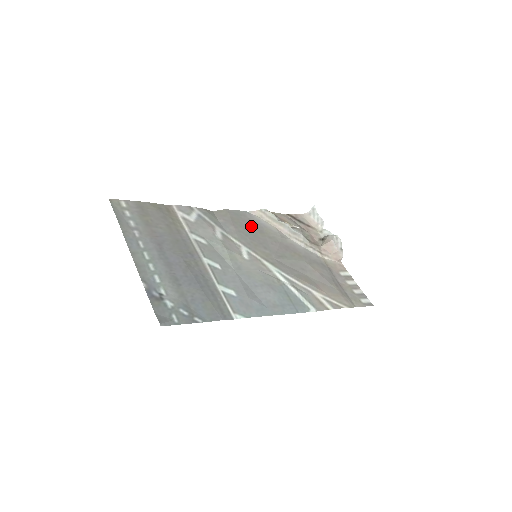
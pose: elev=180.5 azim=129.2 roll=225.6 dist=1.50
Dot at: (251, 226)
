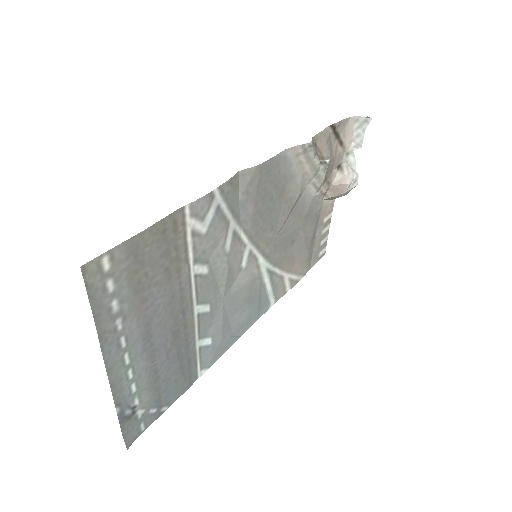
Dot at: (275, 188)
